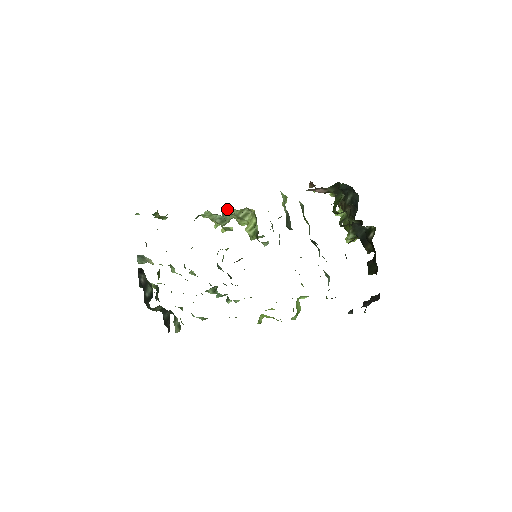
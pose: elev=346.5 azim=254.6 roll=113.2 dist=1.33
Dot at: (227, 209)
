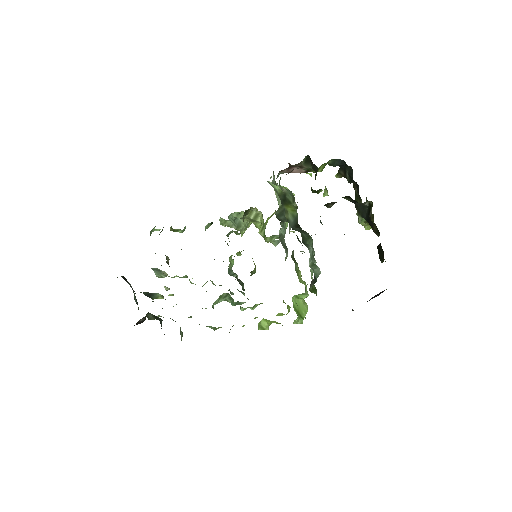
Dot at: (234, 212)
